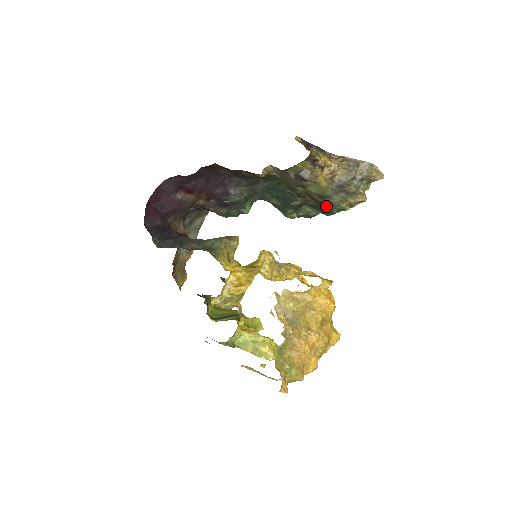
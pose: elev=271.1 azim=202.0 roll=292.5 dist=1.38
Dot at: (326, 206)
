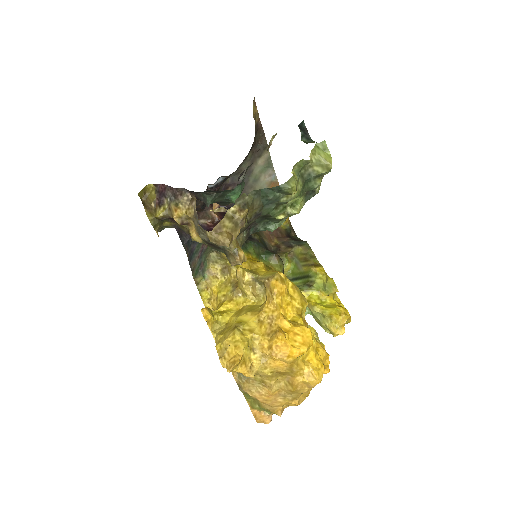
Dot at: occluded
